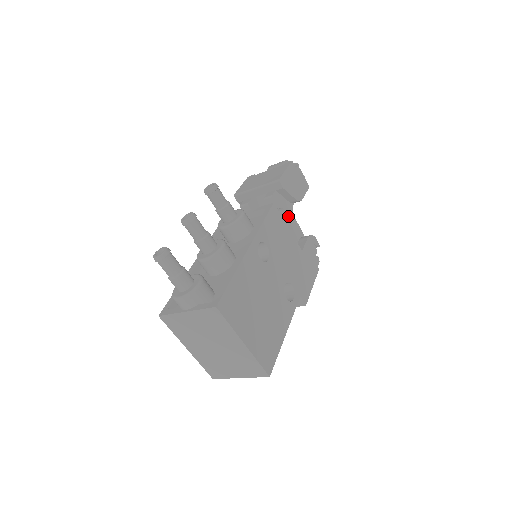
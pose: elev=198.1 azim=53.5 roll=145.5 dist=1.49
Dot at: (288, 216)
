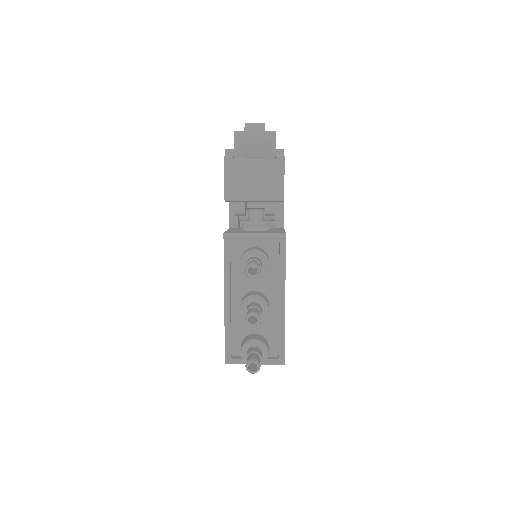
Dot at: occluded
